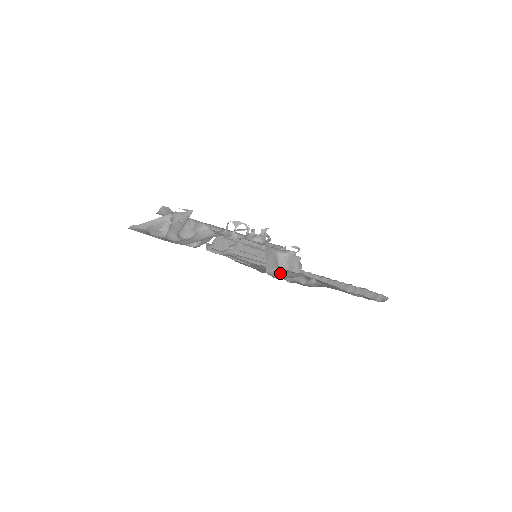
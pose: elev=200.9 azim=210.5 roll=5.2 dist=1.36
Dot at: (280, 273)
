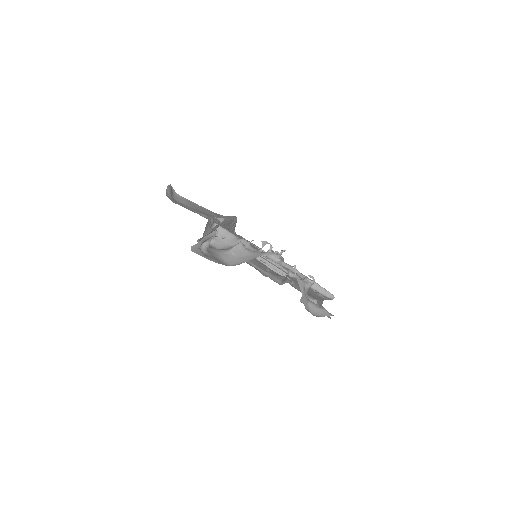
Dot at: (311, 307)
